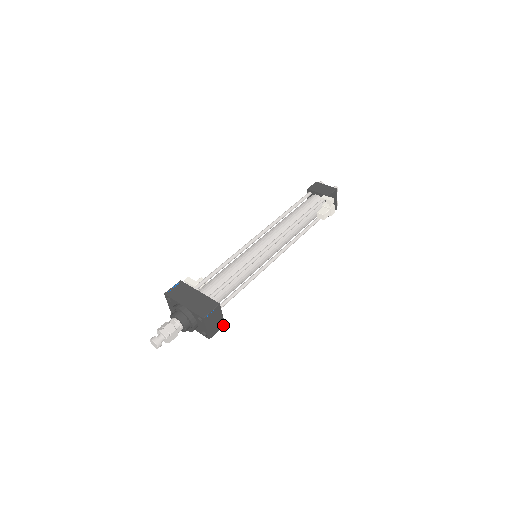
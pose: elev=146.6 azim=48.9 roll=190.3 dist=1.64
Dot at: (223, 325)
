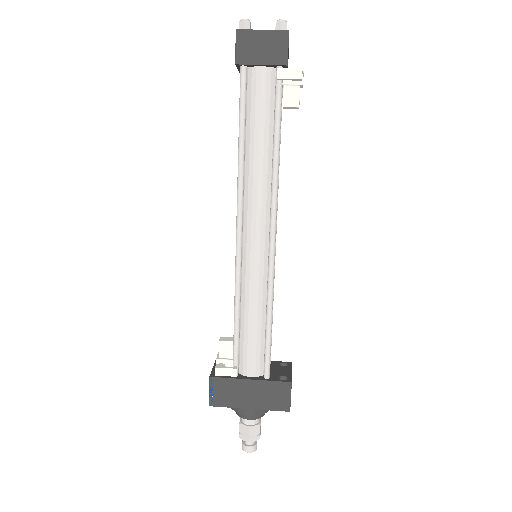
Dot at: occluded
